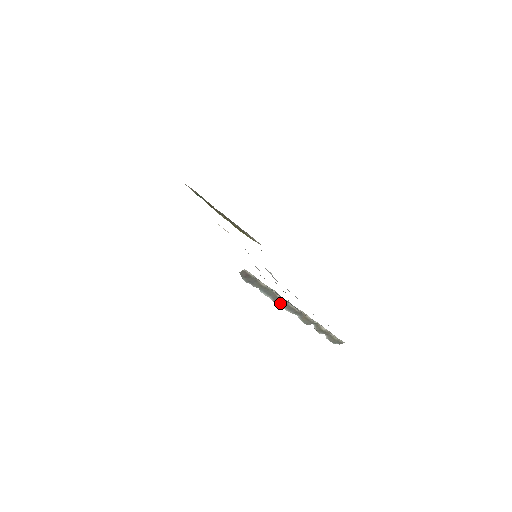
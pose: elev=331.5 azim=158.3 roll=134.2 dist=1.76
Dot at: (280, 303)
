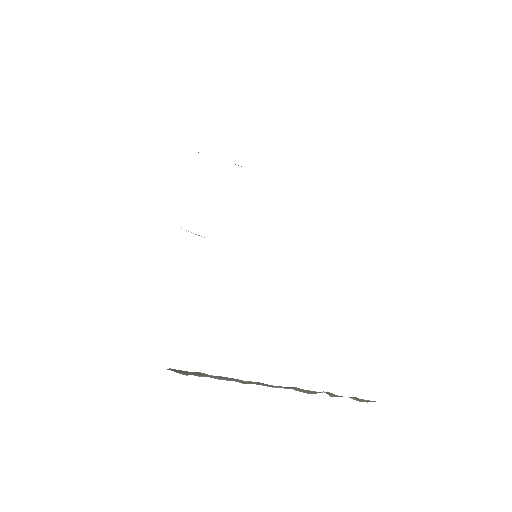
Dot at: (254, 383)
